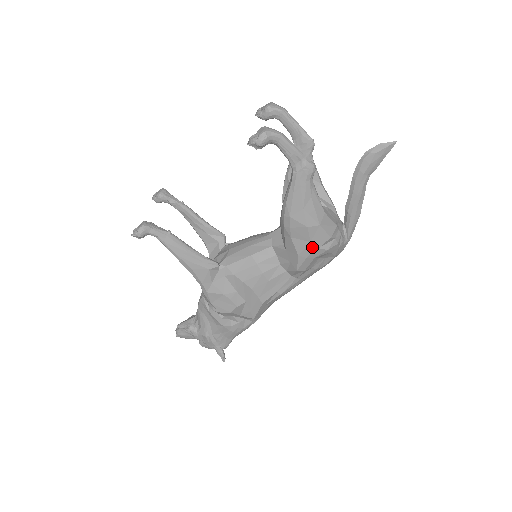
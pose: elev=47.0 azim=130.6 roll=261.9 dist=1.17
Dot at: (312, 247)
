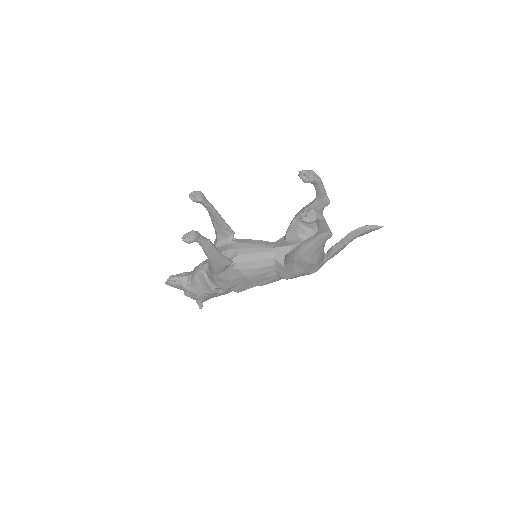
Dot at: (305, 272)
